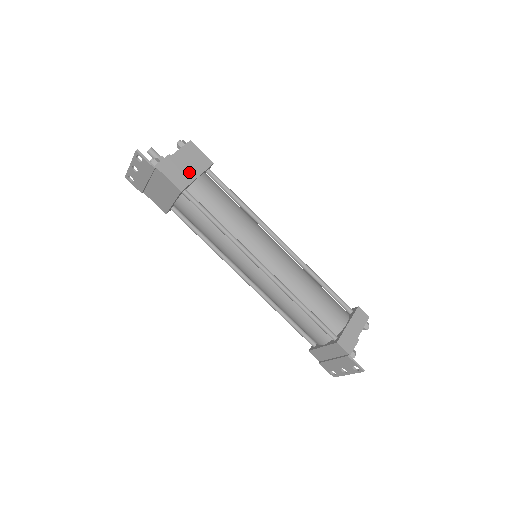
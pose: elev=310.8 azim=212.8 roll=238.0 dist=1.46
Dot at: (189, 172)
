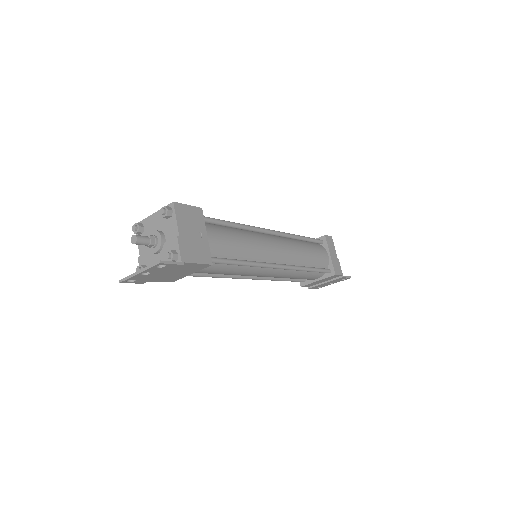
Dot at: (200, 238)
